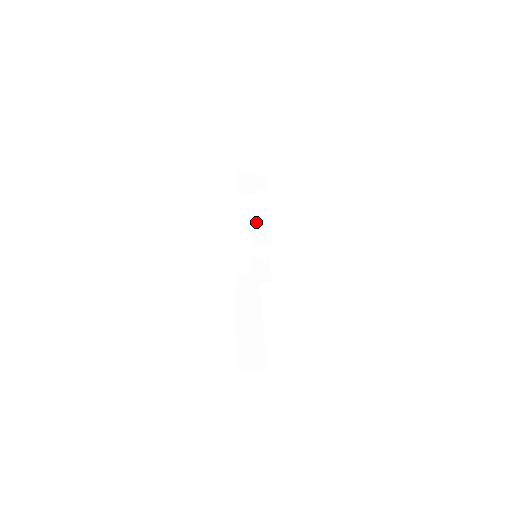
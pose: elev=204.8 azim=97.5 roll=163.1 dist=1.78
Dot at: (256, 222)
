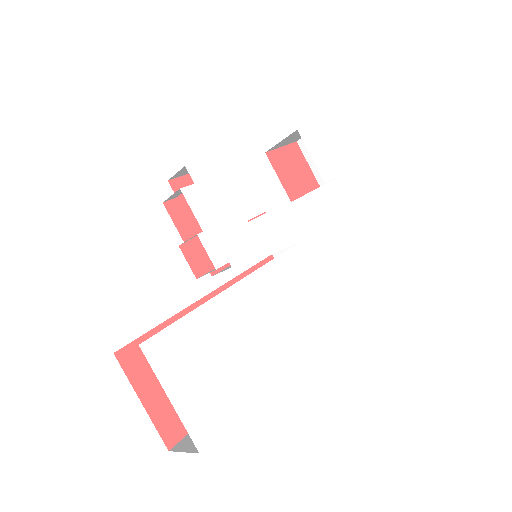
Dot at: occluded
